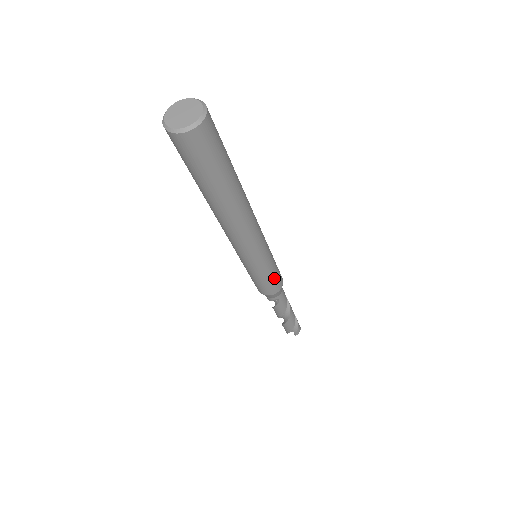
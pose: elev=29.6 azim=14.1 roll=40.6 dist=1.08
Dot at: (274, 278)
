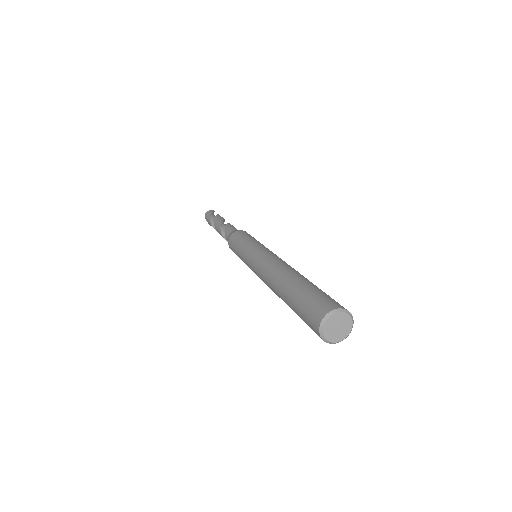
Dot at: occluded
